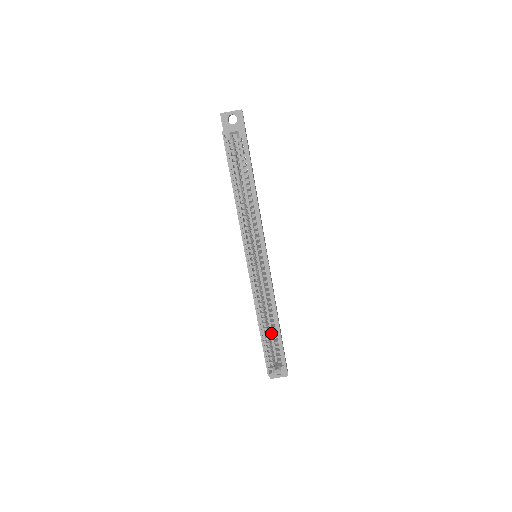
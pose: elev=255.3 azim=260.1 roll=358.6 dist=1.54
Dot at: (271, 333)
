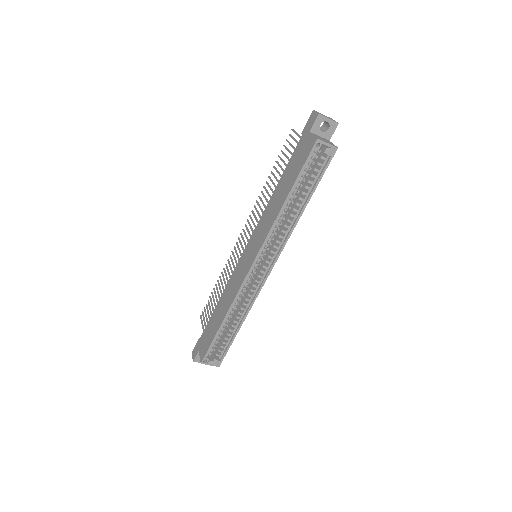
Dot at: occluded
